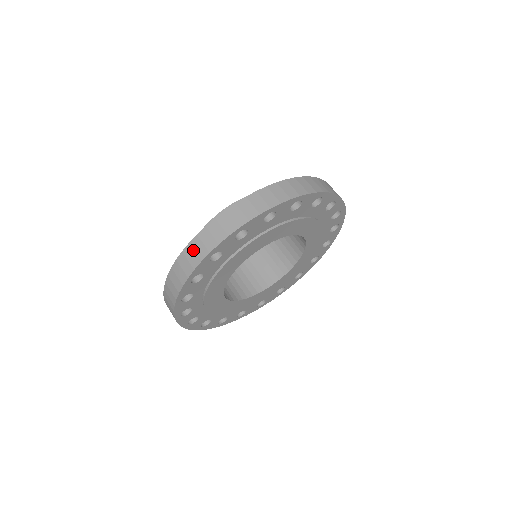
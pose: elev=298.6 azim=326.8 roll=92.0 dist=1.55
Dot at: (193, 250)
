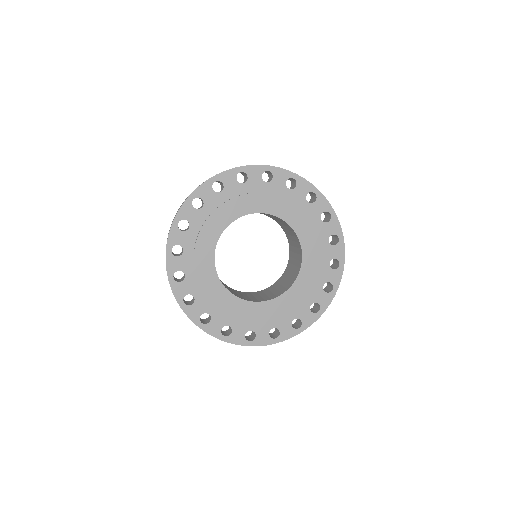
Dot at: occluded
